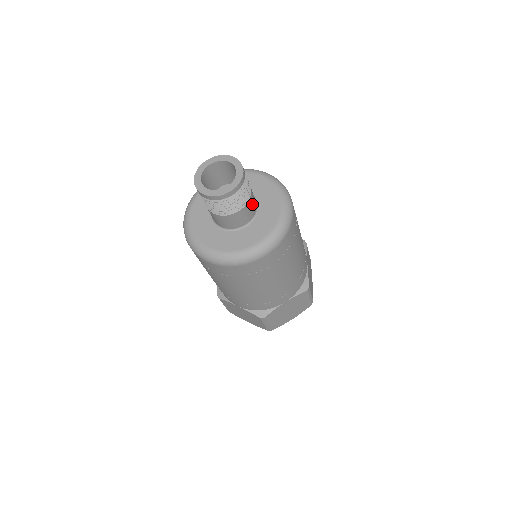
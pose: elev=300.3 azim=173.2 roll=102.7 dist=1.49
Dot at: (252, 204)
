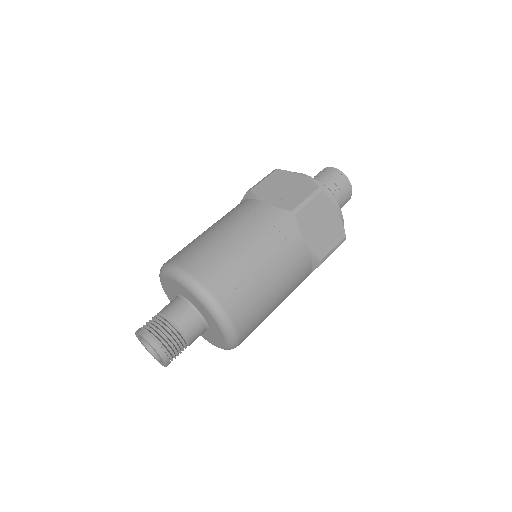
Dot at: (194, 331)
